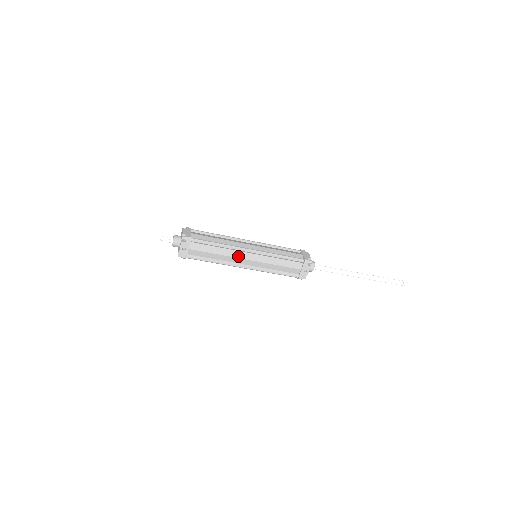
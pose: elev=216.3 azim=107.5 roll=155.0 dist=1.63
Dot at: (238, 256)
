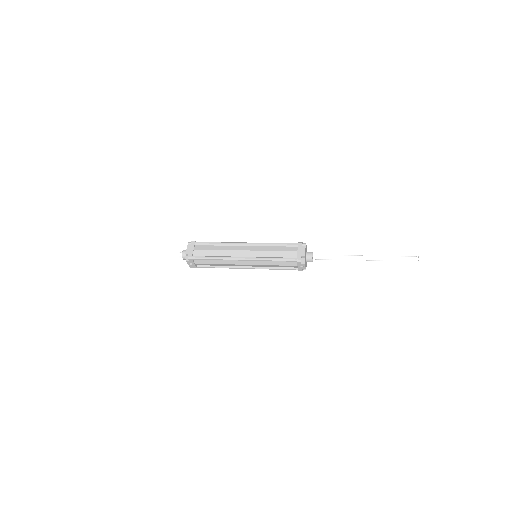
Dot at: (236, 263)
